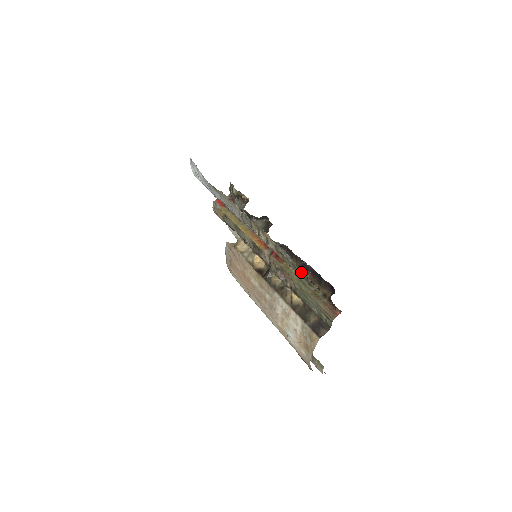
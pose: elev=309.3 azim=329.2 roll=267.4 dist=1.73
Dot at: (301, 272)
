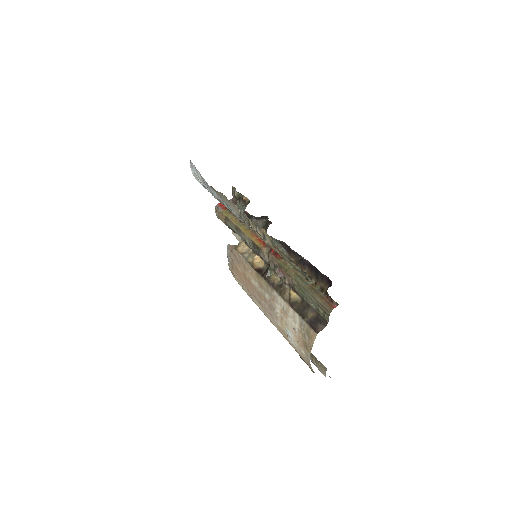
Dot at: (296, 265)
